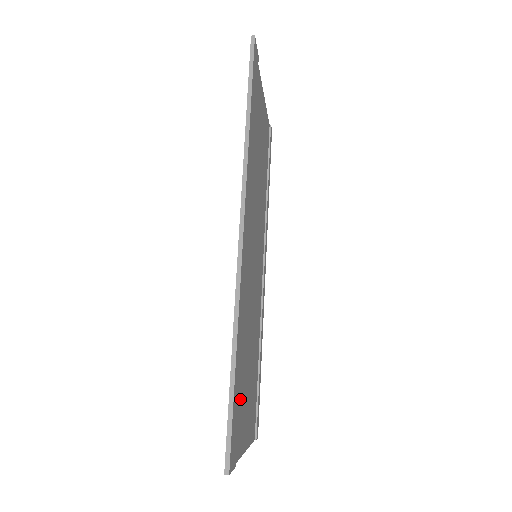
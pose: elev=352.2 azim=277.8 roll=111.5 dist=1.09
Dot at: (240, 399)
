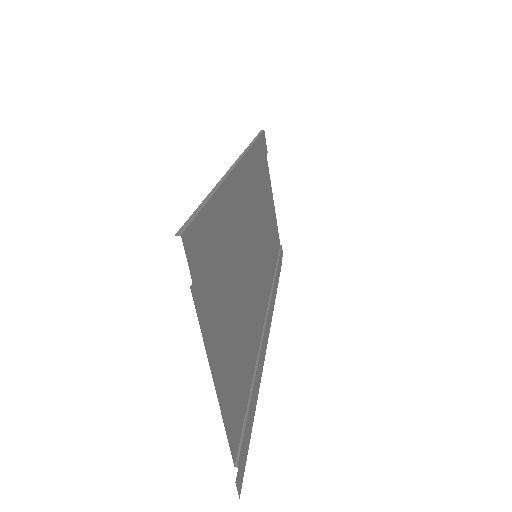
Dot at: (215, 273)
